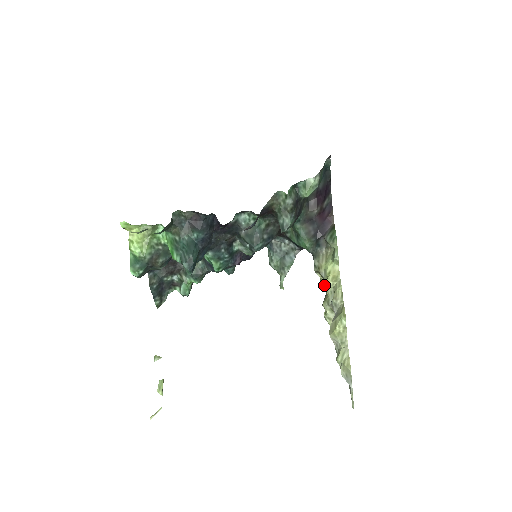
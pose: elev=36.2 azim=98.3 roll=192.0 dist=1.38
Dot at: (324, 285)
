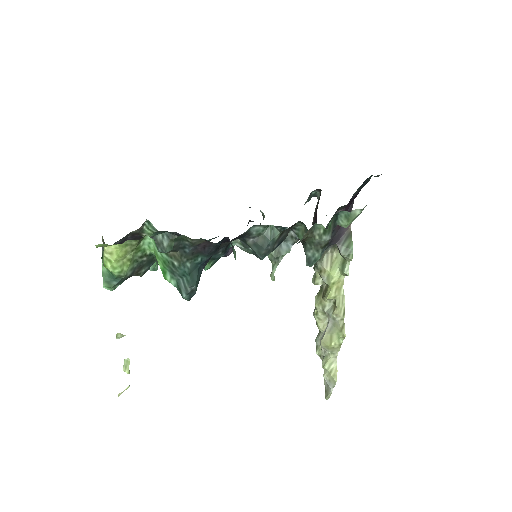
Dot at: (320, 283)
